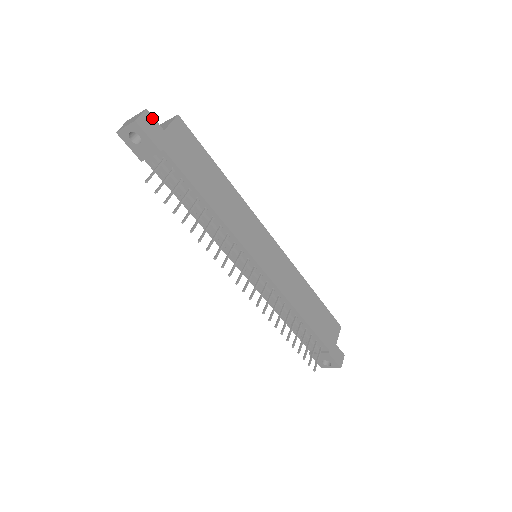
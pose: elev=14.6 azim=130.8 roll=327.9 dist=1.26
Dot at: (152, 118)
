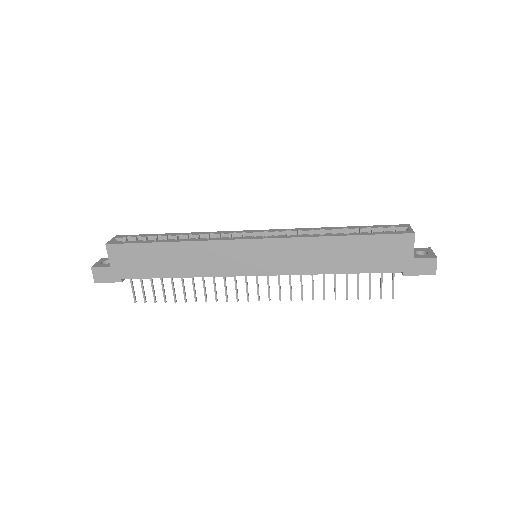
Dot at: (98, 269)
